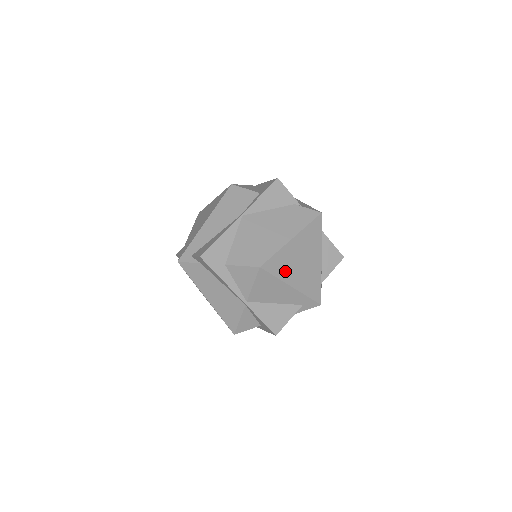
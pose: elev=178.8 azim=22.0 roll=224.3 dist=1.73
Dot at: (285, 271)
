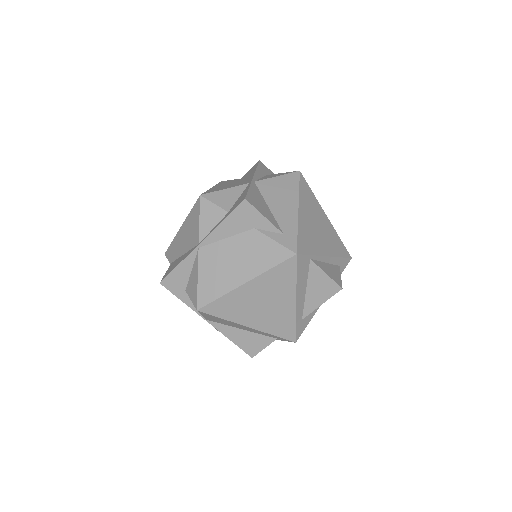
Dot at: (306, 201)
